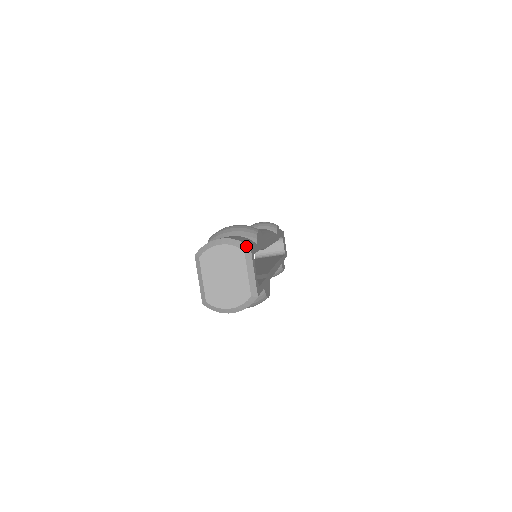
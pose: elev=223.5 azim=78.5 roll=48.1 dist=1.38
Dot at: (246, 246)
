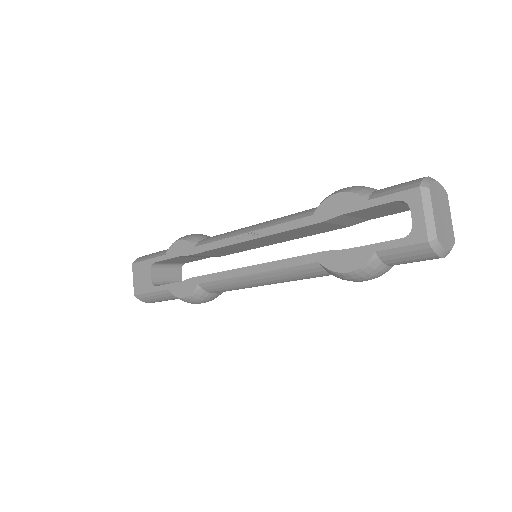
Dot at: occluded
